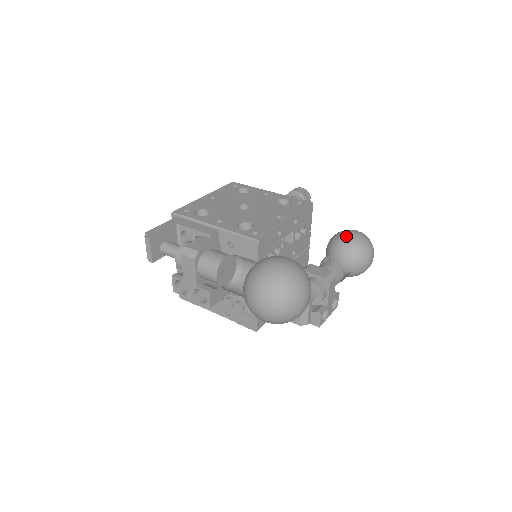
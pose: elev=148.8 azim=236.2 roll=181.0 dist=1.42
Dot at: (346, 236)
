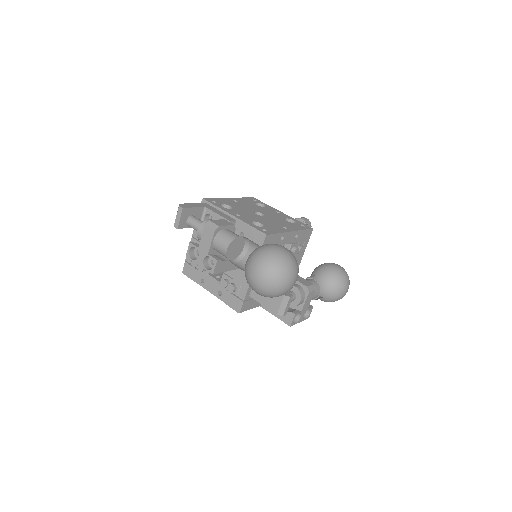
Dot at: (331, 266)
